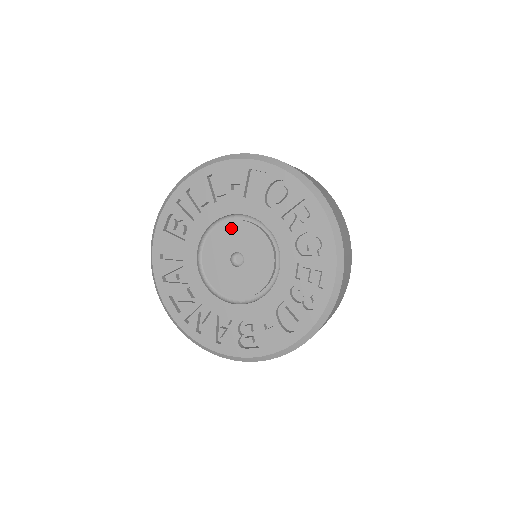
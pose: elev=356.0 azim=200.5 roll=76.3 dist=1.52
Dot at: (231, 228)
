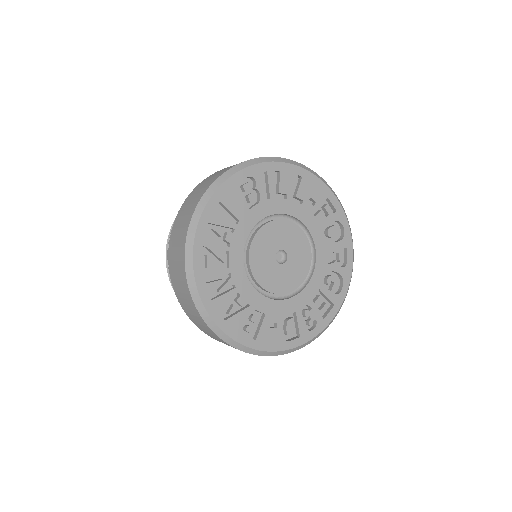
Dot at: (292, 229)
